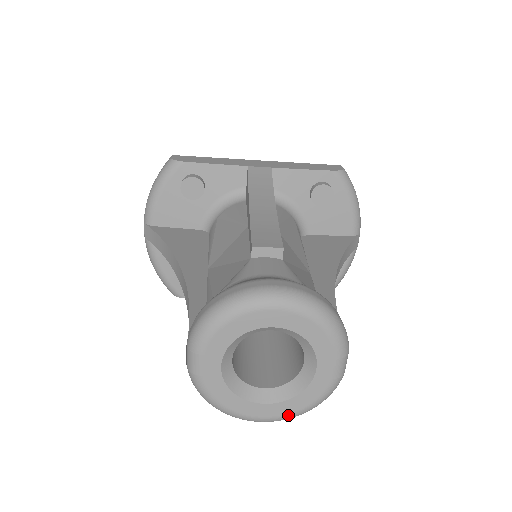
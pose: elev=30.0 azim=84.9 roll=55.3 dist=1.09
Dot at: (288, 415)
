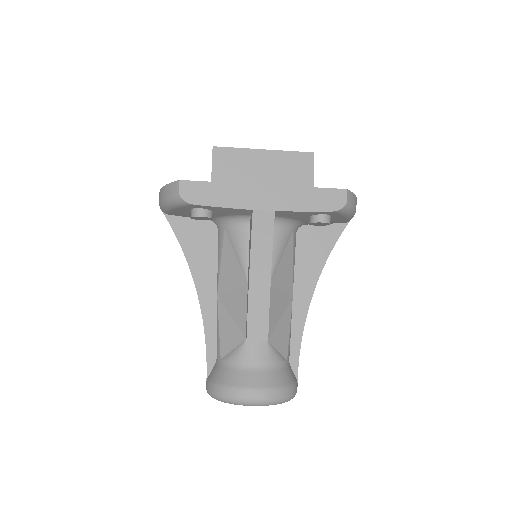
Dot at: occluded
